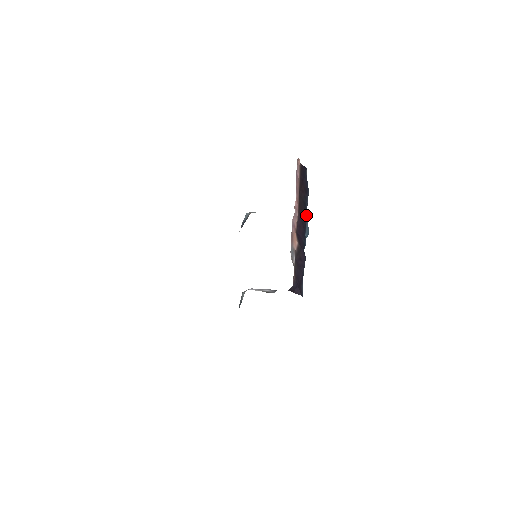
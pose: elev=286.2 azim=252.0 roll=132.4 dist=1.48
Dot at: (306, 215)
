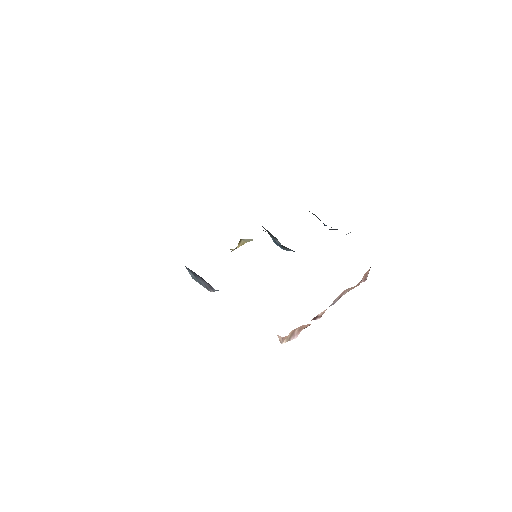
Dot at: occluded
